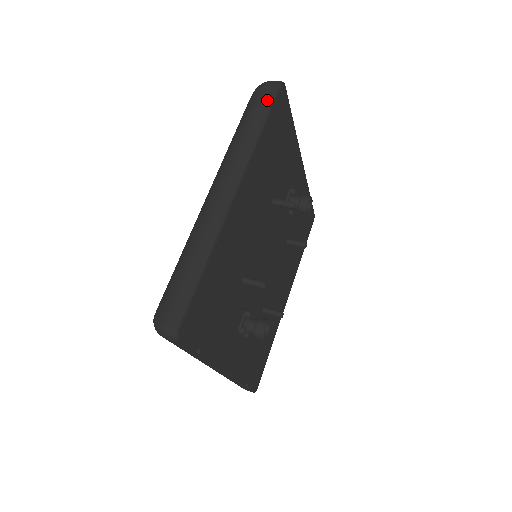
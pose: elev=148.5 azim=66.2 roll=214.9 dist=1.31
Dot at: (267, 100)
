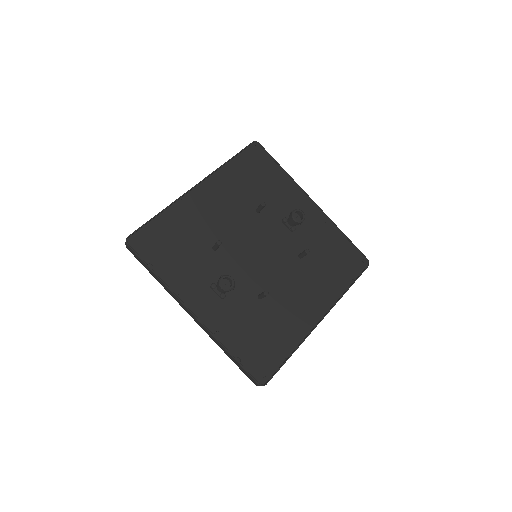
Dot at: occluded
